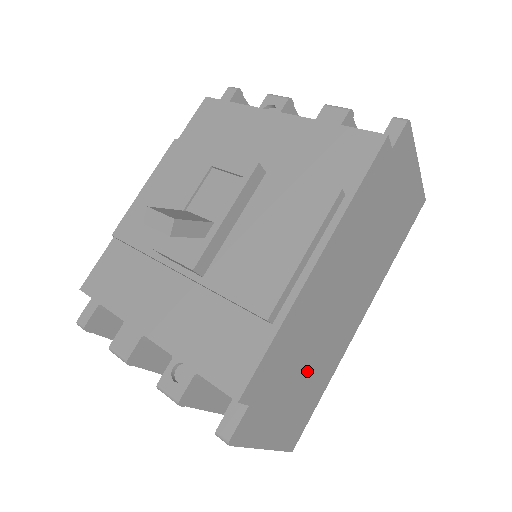
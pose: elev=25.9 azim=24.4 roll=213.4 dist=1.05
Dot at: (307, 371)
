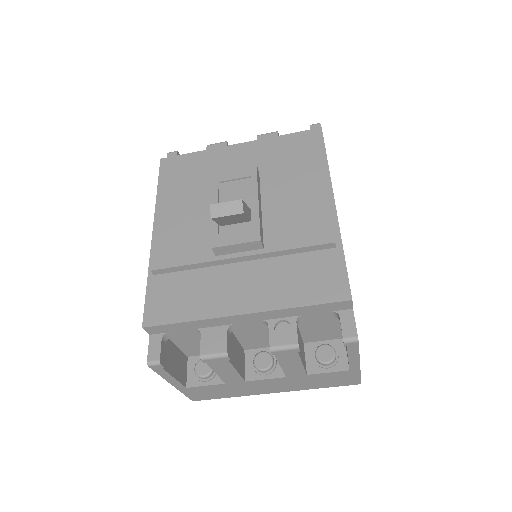
Dot at: occluded
